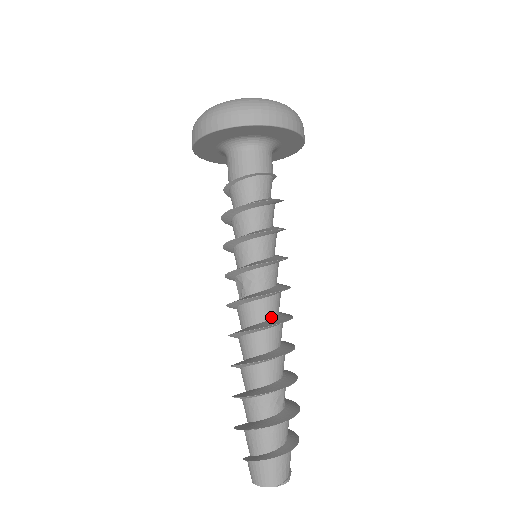
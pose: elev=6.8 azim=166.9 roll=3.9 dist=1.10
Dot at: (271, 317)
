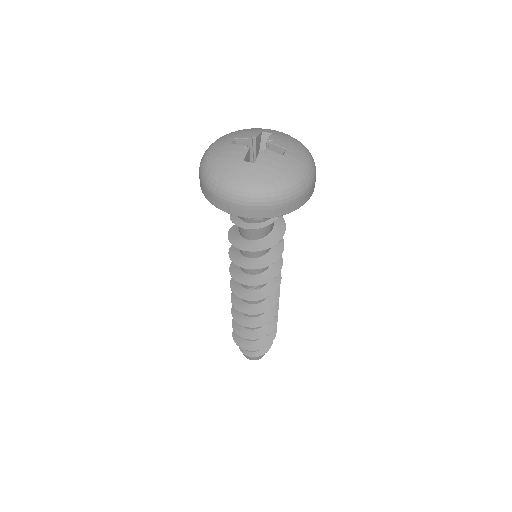
Dot at: occluded
